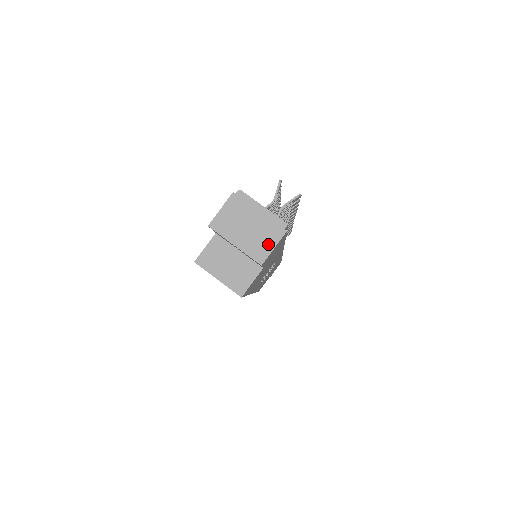
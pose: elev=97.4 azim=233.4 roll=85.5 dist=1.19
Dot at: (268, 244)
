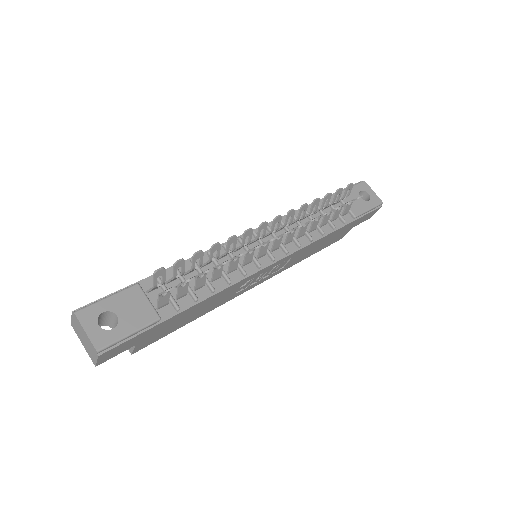
Dot at: (94, 357)
